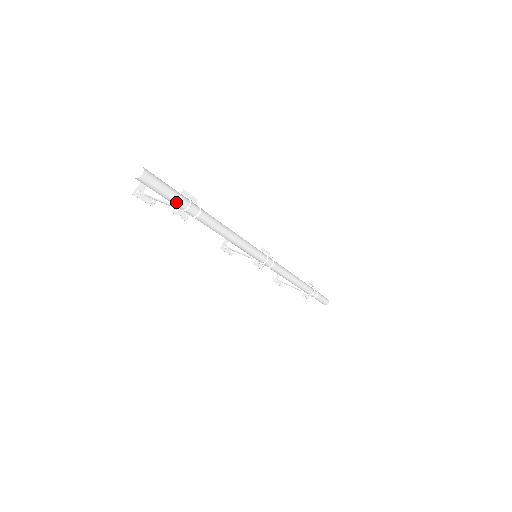
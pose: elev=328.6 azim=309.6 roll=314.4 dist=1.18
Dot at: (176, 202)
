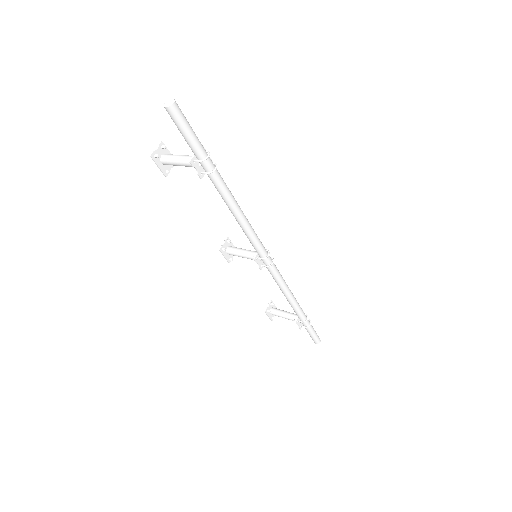
Dot at: (197, 148)
